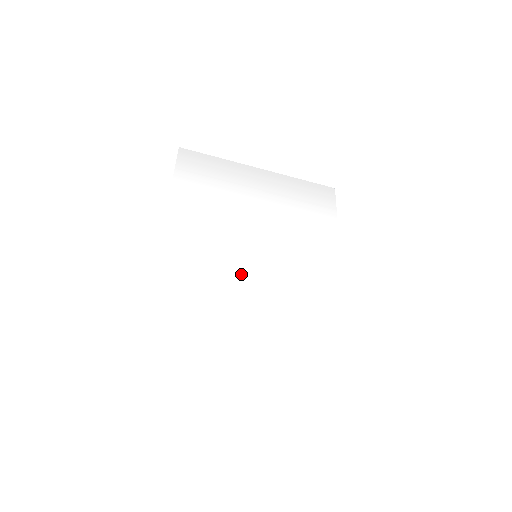
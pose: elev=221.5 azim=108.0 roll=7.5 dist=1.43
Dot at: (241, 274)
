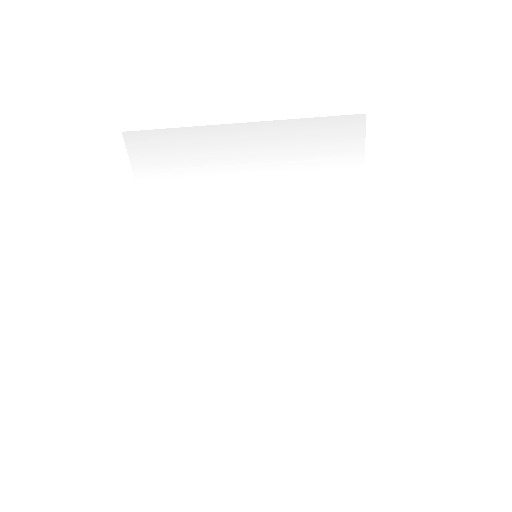
Dot at: (244, 278)
